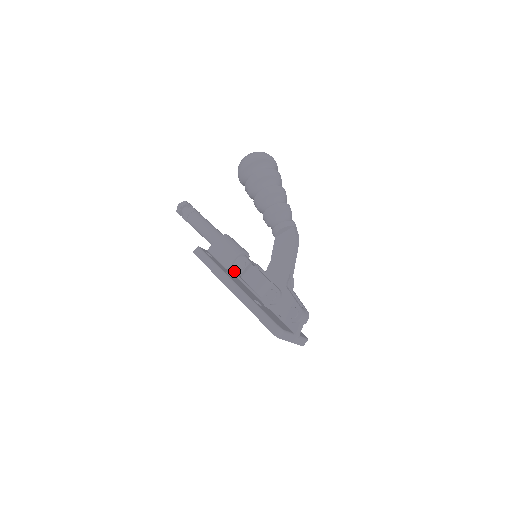
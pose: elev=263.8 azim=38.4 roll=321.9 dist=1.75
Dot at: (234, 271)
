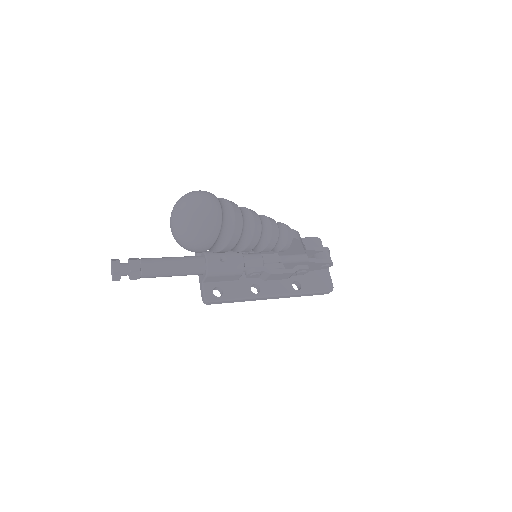
Dot at: occluded
